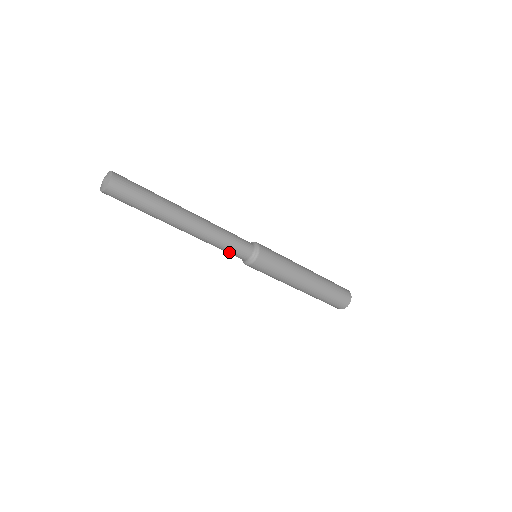
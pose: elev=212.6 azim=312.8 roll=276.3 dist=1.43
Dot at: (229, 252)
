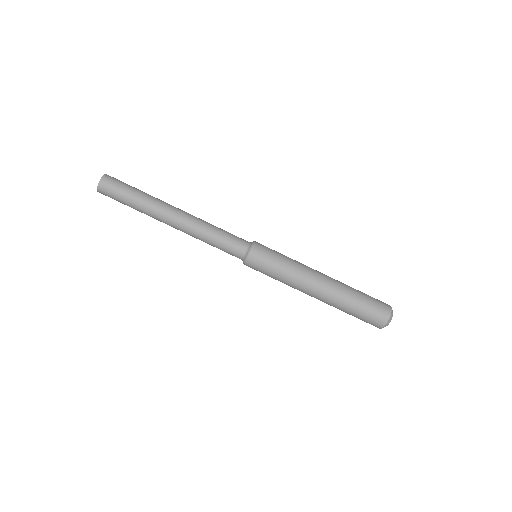
Dot at: (223, 246)
